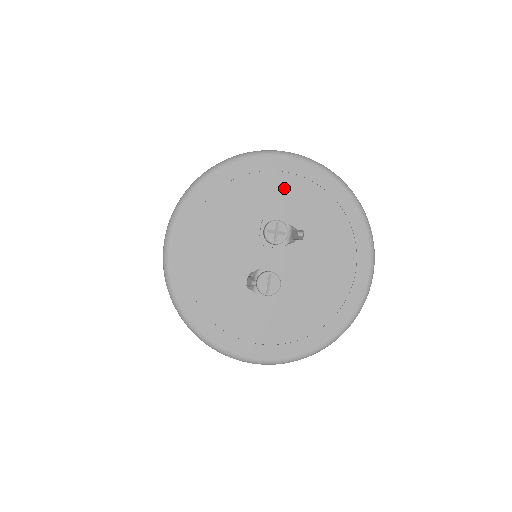
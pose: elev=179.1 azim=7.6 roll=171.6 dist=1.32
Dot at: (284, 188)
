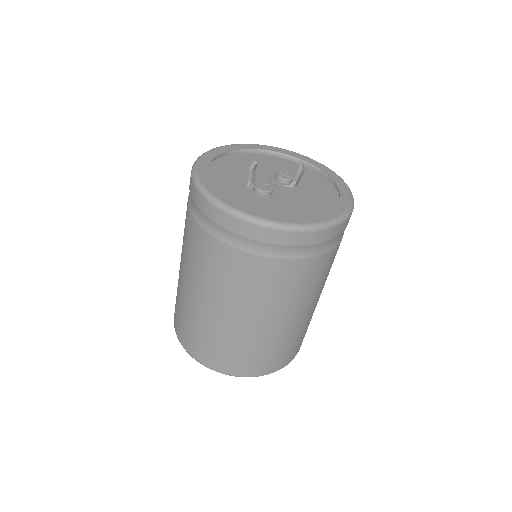
Dot at: occluded
